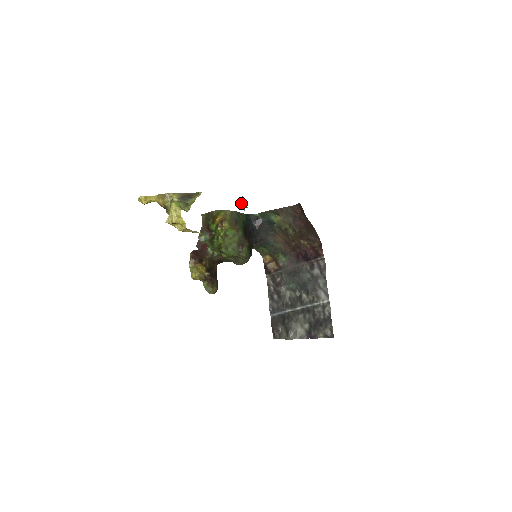
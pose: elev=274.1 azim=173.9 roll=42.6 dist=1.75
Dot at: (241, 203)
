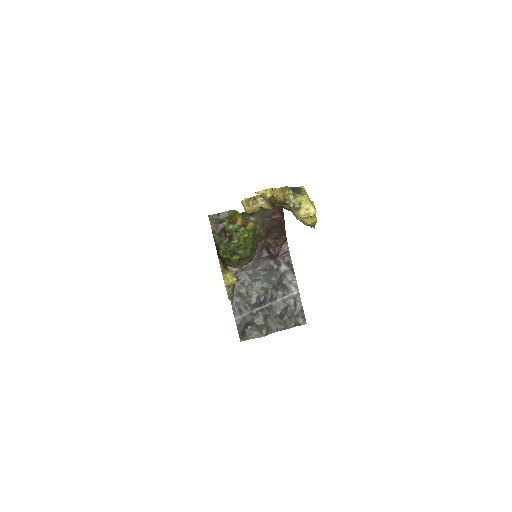
Dot at: occluded
